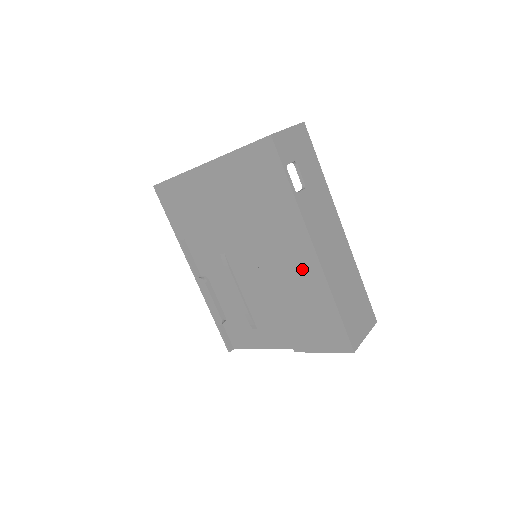
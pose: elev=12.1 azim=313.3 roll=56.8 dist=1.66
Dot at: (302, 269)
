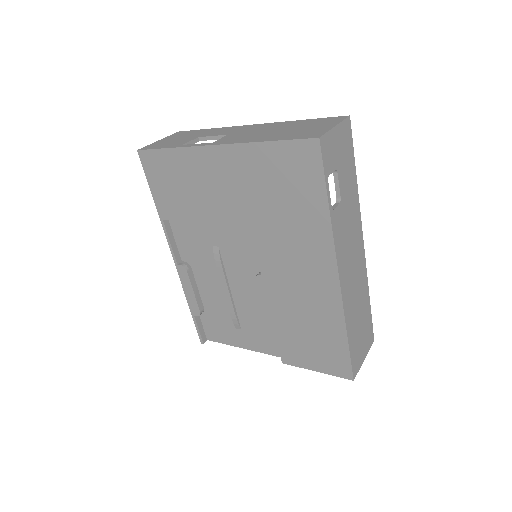
Dot at: (316, 290)
